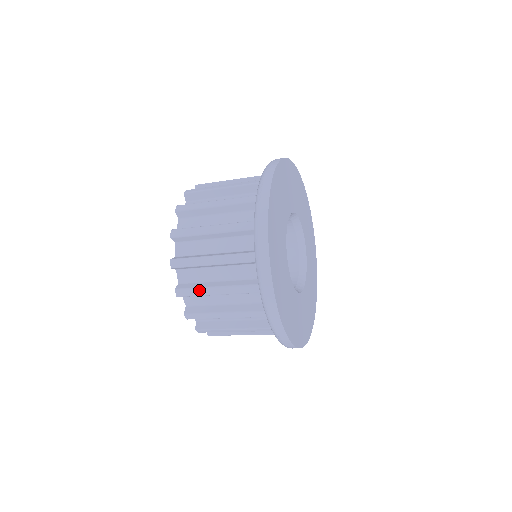
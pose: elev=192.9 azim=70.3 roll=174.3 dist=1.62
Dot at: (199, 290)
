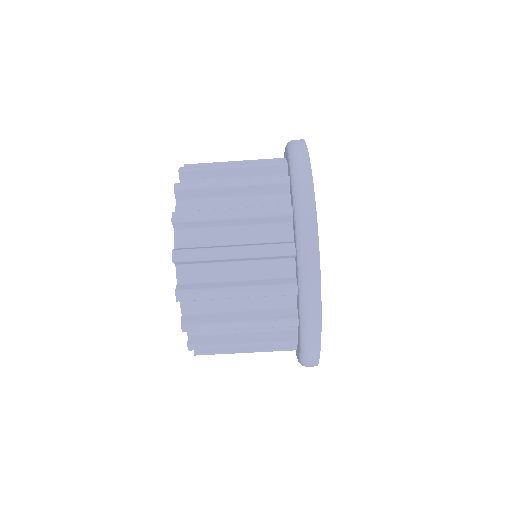
Dot at: occluded
